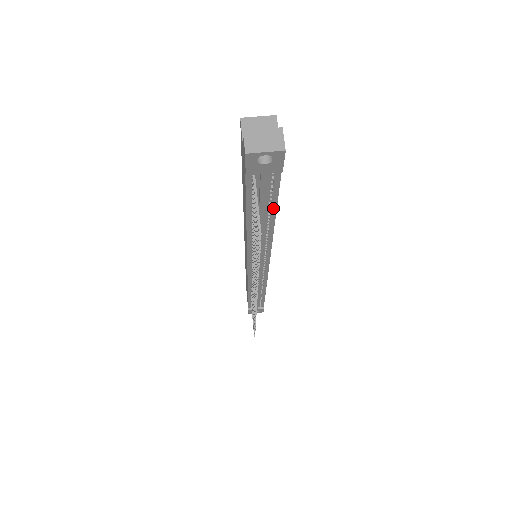
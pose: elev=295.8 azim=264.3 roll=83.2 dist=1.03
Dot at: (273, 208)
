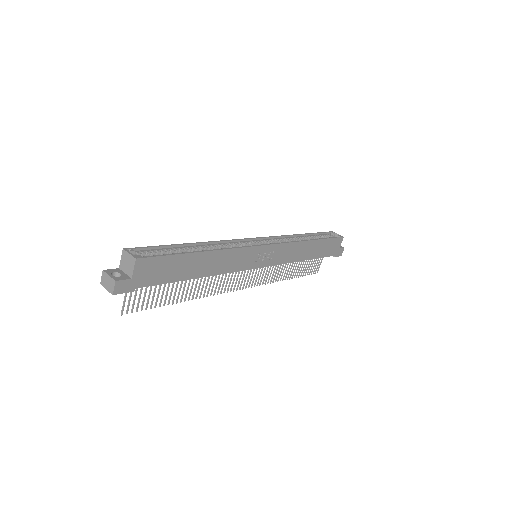
Dot at: (178, 280)
